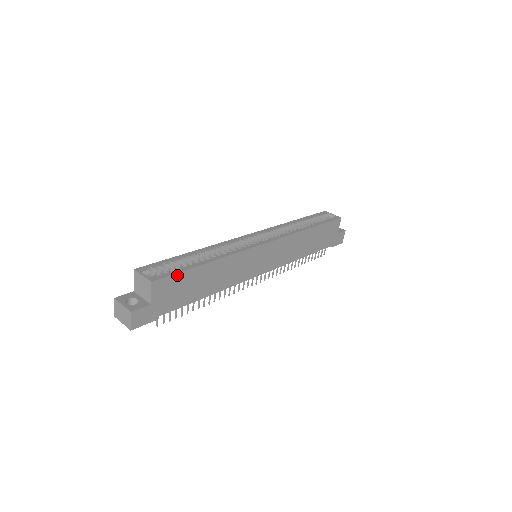
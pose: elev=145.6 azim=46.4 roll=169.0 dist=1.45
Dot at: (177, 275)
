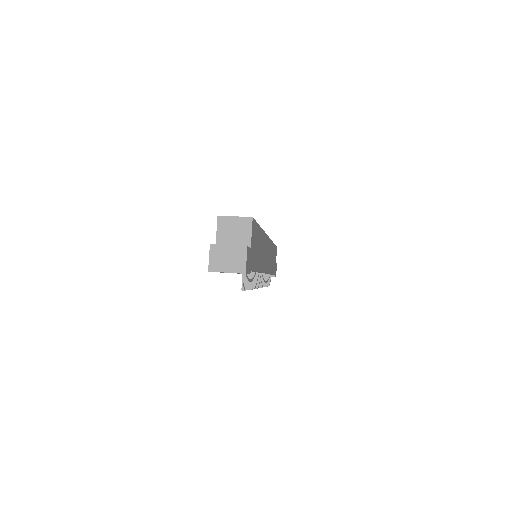
Dot at: (256, 225)
